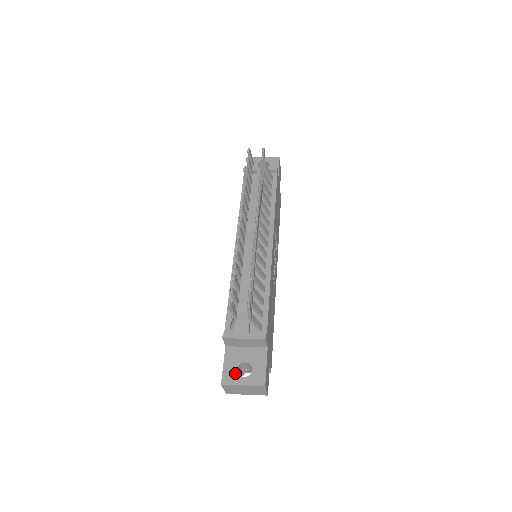
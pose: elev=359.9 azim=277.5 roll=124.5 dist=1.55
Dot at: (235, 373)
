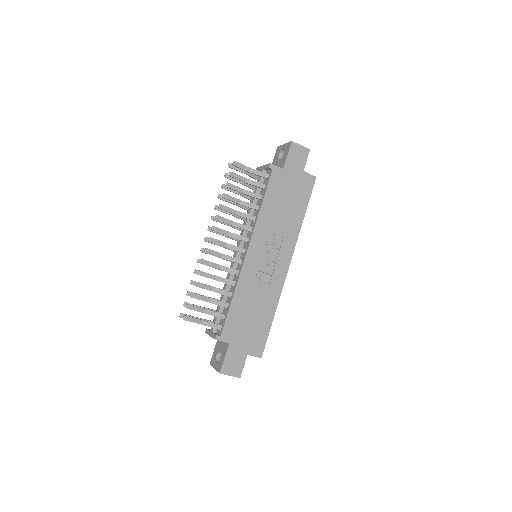
Dot at: (215, 358)
